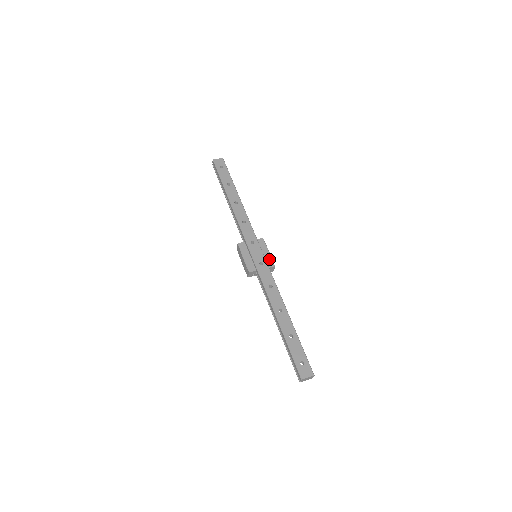
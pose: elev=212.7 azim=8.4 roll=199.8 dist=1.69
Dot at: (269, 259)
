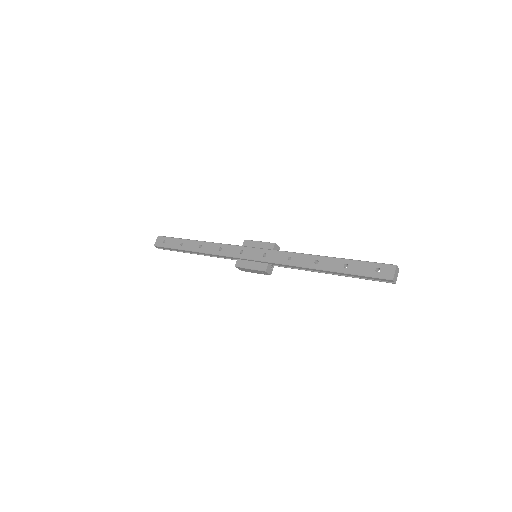
Dot at: (265, 245)
